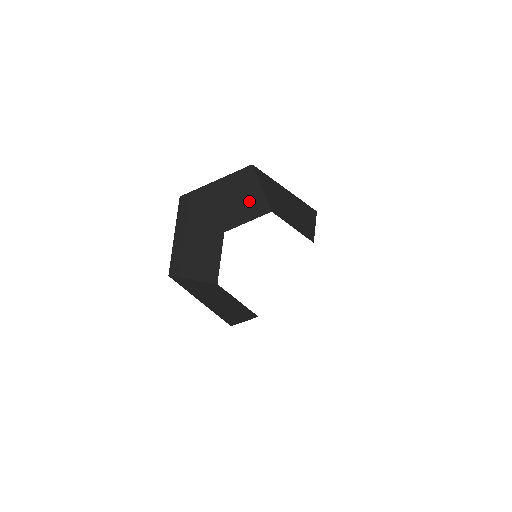
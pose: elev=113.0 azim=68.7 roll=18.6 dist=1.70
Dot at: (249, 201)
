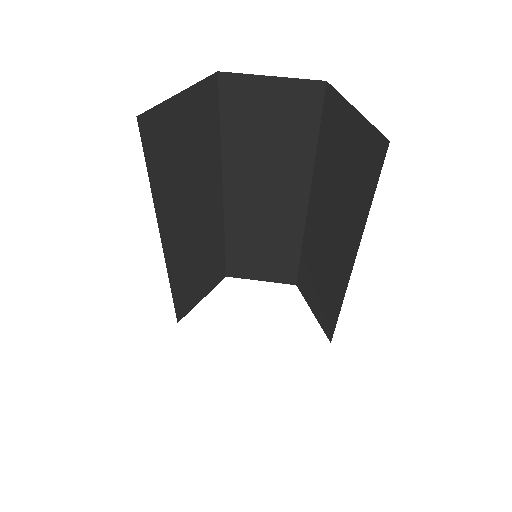
Dot at: (207, 216)
